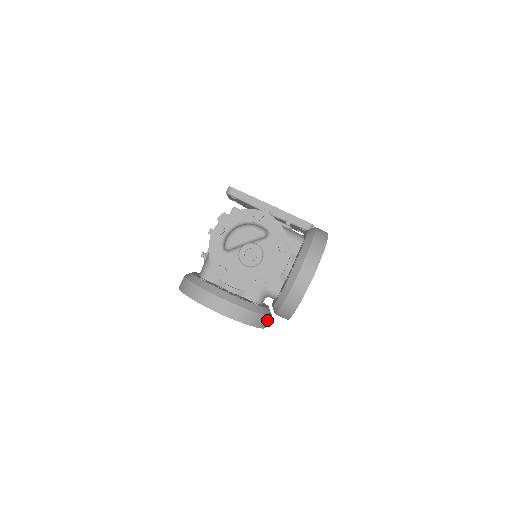
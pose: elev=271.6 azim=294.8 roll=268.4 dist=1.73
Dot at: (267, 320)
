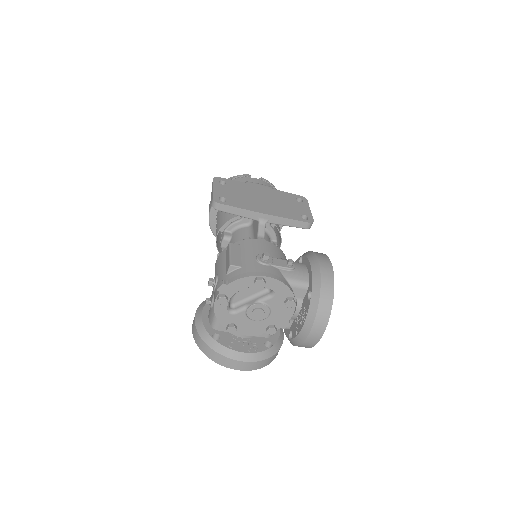
Dot at: occluded
